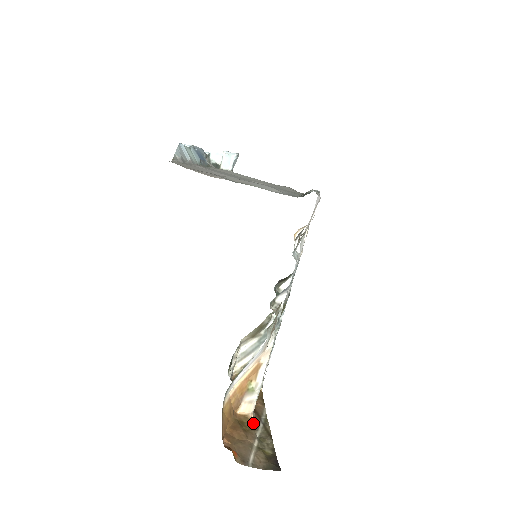
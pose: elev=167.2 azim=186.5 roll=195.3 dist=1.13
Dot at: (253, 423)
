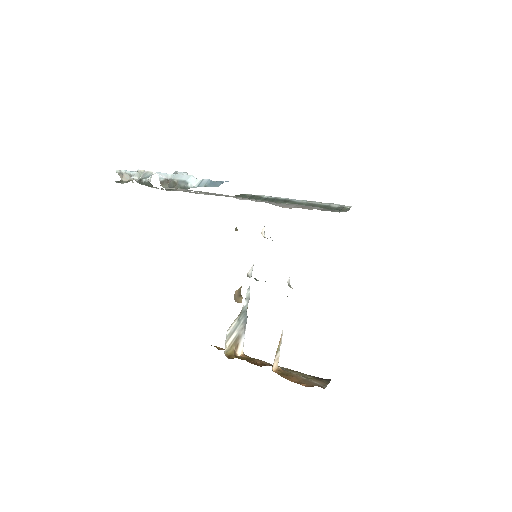
Dot at: (283, 371)
